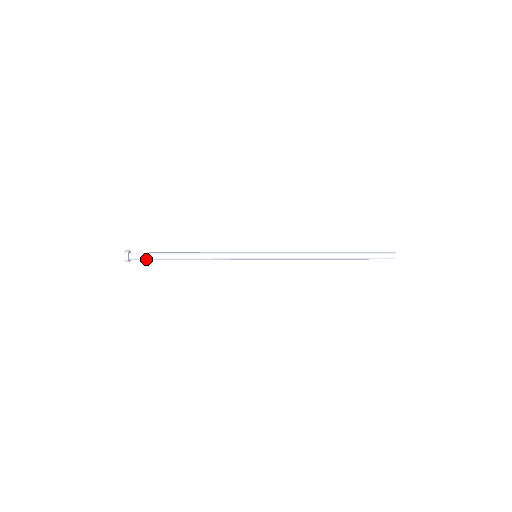
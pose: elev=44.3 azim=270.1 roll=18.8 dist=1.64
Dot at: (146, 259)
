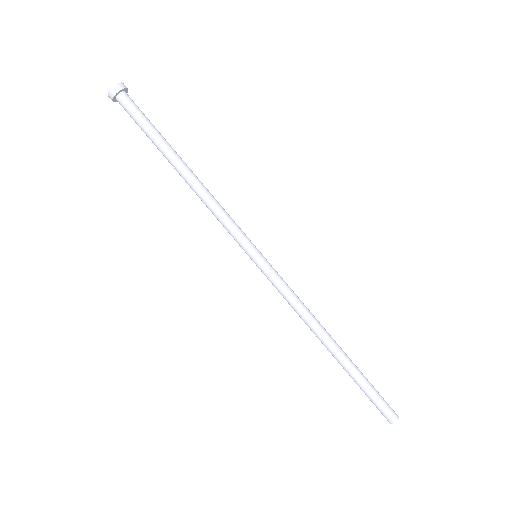
Dot at: (139, 115)
